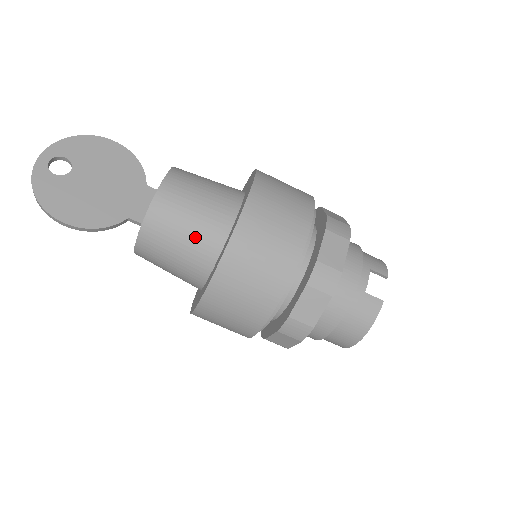
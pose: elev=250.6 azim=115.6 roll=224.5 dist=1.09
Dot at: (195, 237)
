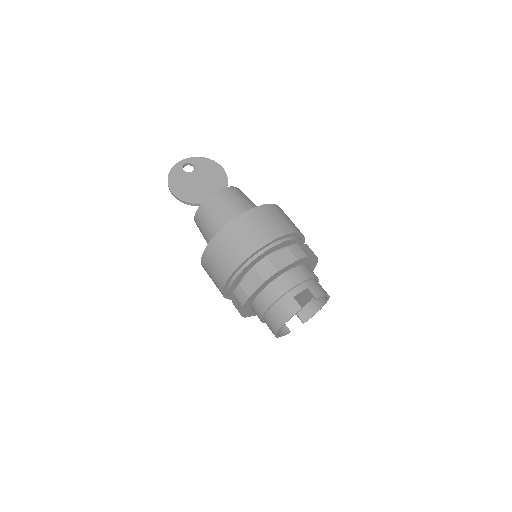
Dot at: (219, 221)
